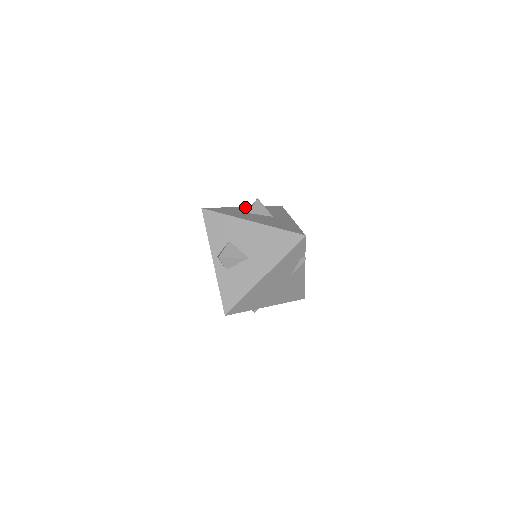
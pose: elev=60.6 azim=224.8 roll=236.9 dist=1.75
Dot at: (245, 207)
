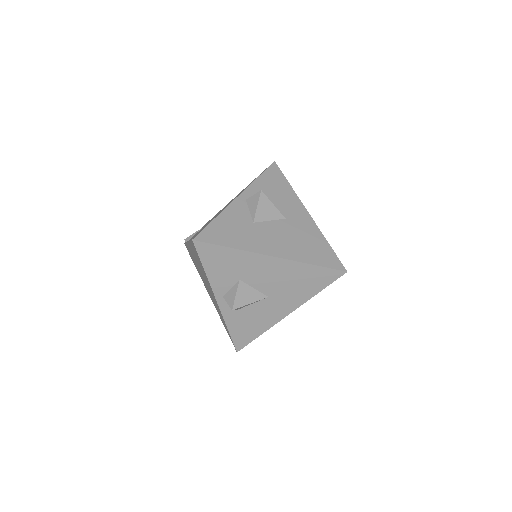
Dot at: (239, 198)
